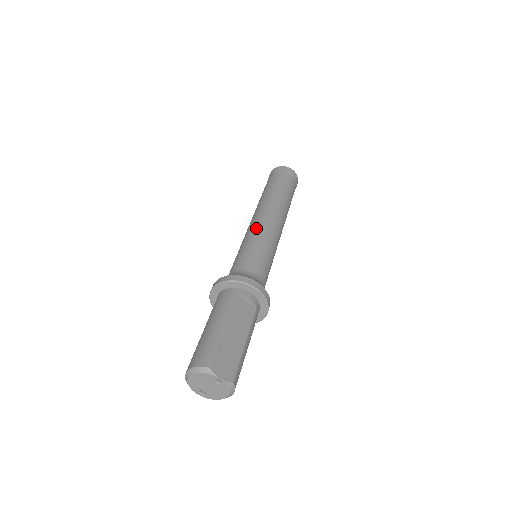
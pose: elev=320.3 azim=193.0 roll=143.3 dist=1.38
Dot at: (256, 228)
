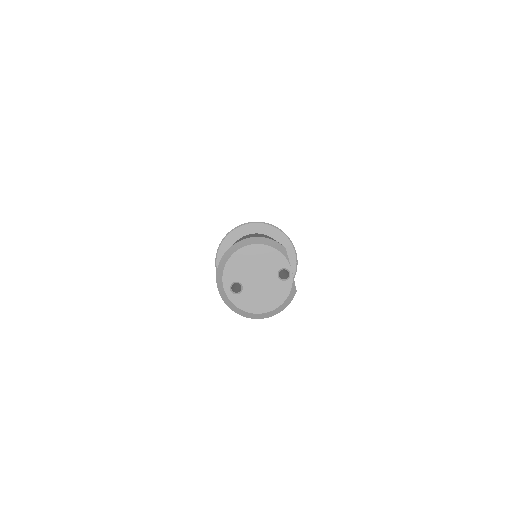
Dot at: occluded
